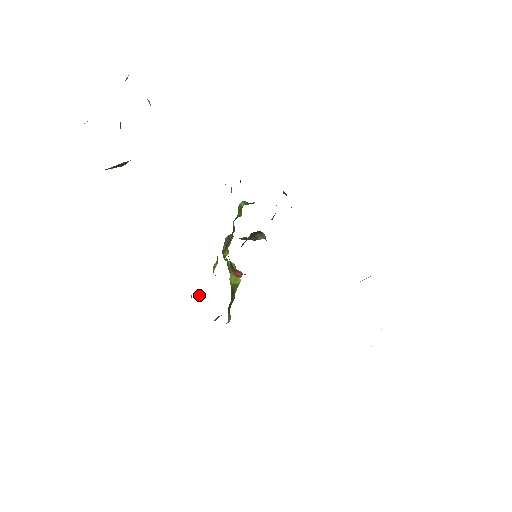
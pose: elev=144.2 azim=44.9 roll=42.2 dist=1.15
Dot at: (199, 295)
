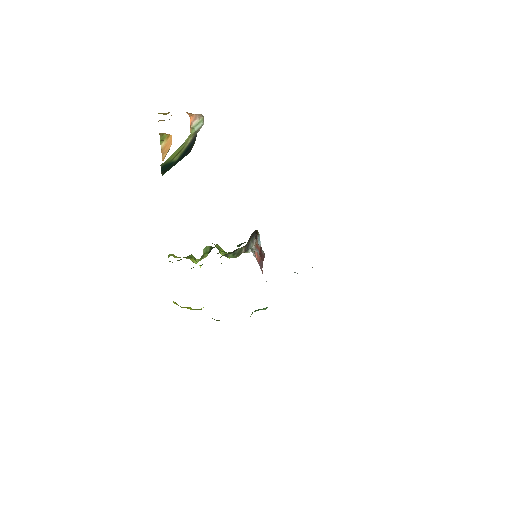
Dot at: occluded
